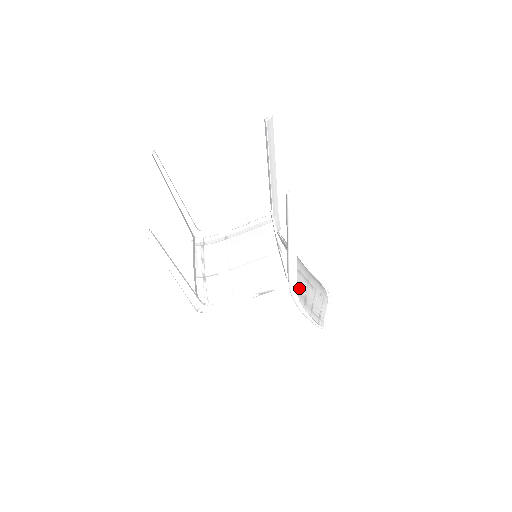
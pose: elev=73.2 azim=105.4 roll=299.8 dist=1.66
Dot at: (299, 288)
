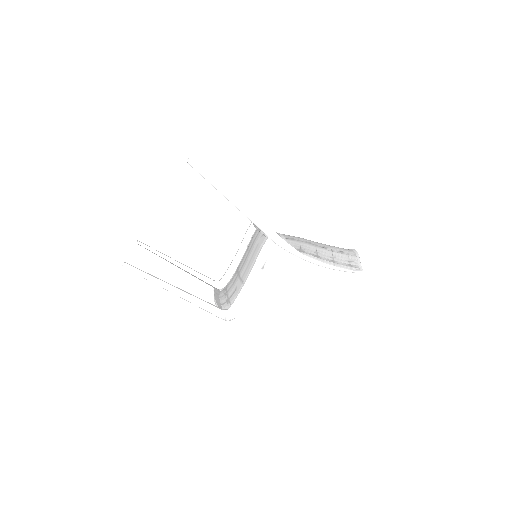
Dot at: (301, 249)
